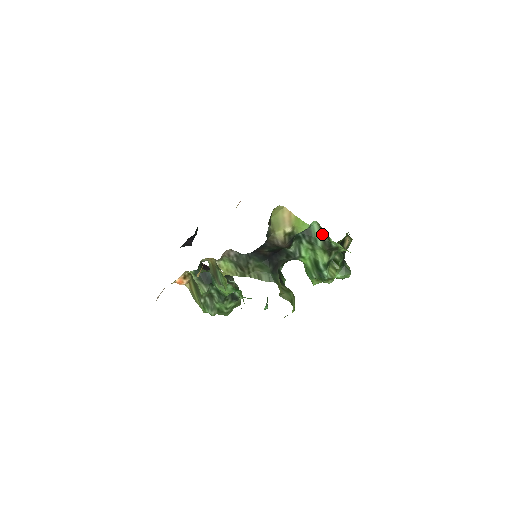
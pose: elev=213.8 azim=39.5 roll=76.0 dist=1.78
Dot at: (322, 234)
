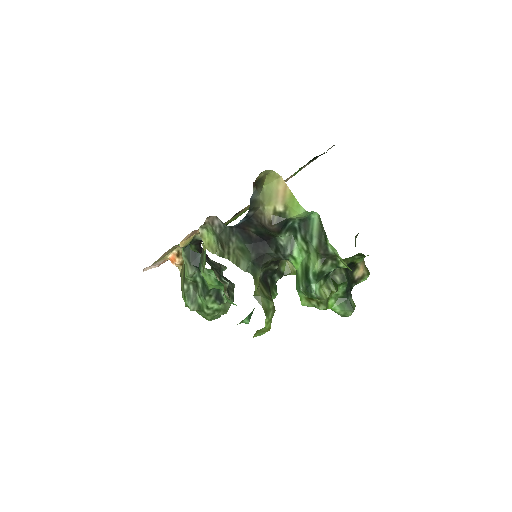
Dot at: (320, 232)
